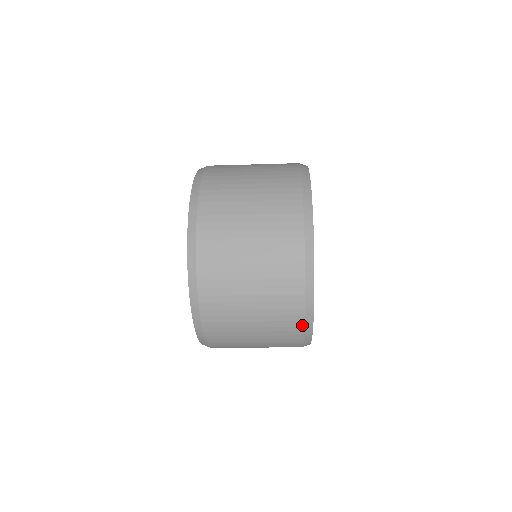
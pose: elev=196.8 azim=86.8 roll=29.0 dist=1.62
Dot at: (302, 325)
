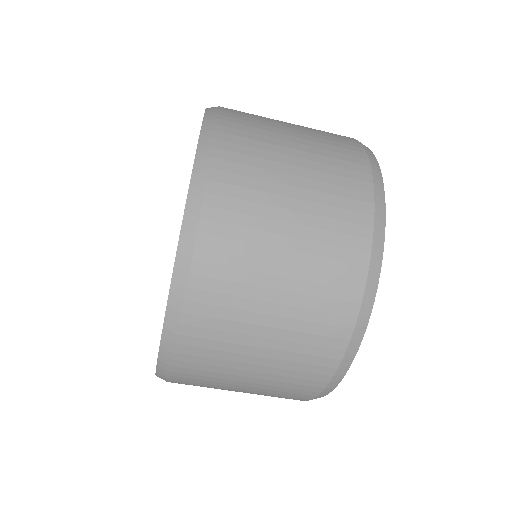
Dot at: (358, 301)
